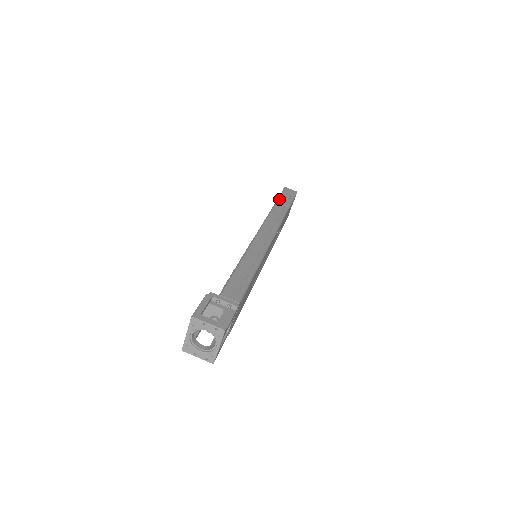
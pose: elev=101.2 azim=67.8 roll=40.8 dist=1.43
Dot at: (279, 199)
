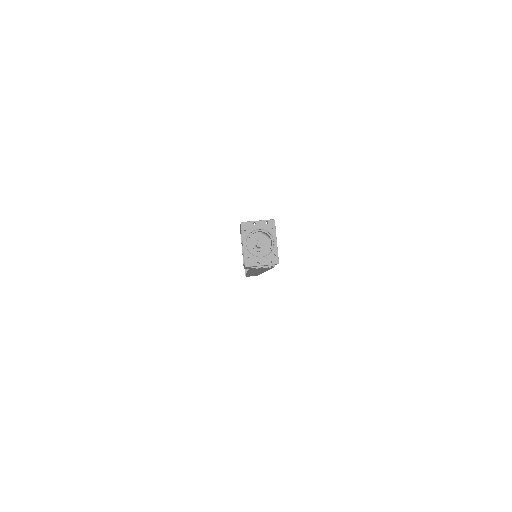
Dot at: occluded
